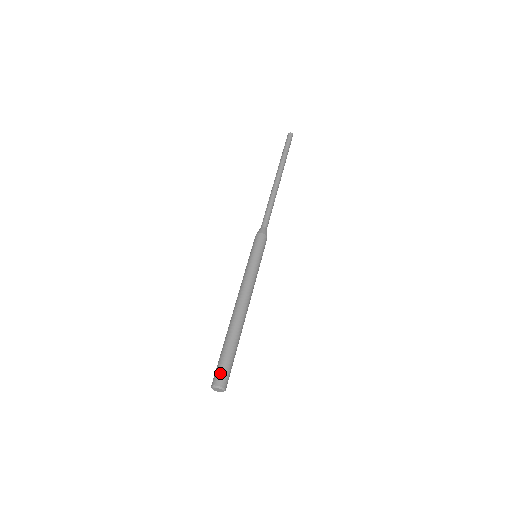
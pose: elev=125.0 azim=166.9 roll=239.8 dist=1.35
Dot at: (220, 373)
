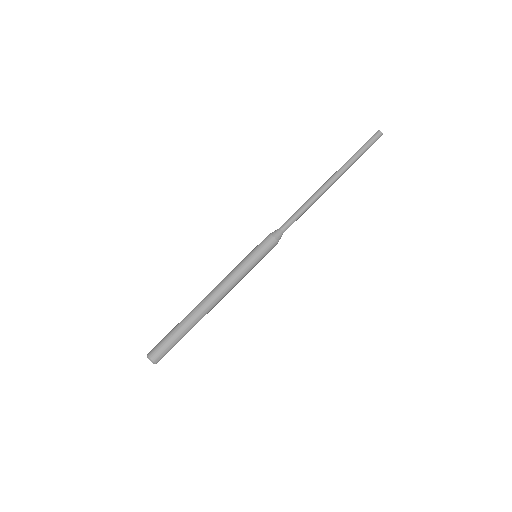
Dot at: (161, 352)
